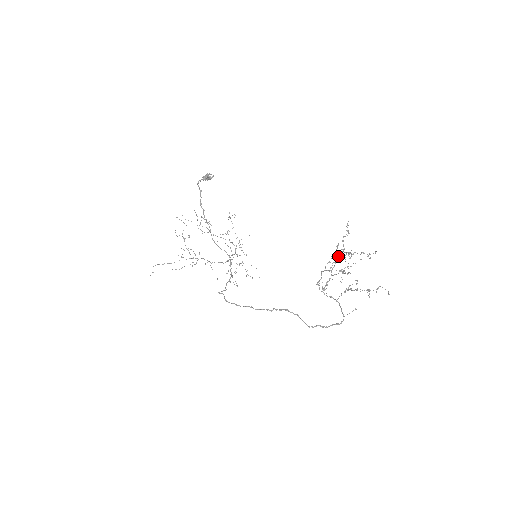
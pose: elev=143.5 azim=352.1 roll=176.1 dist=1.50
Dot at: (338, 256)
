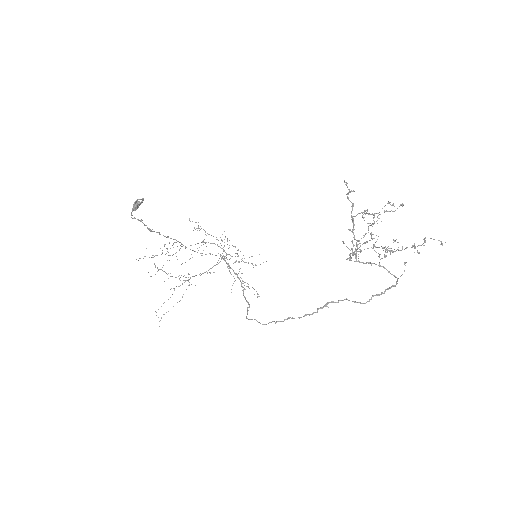
Dot at: occluded
